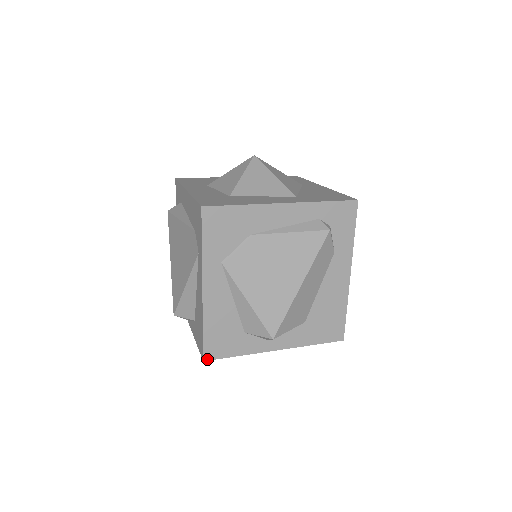
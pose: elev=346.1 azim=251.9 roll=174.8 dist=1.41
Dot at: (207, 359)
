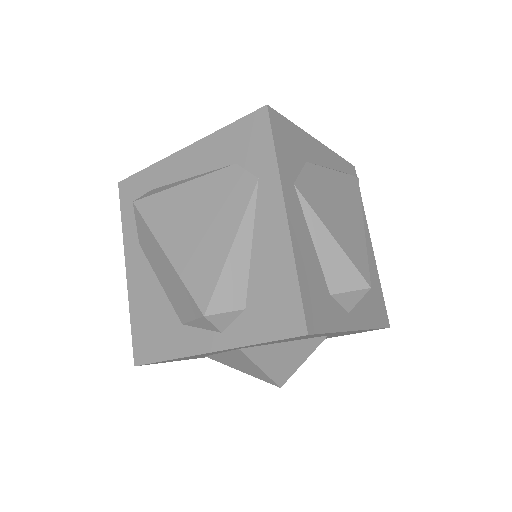
Dot at: (310, 332)
